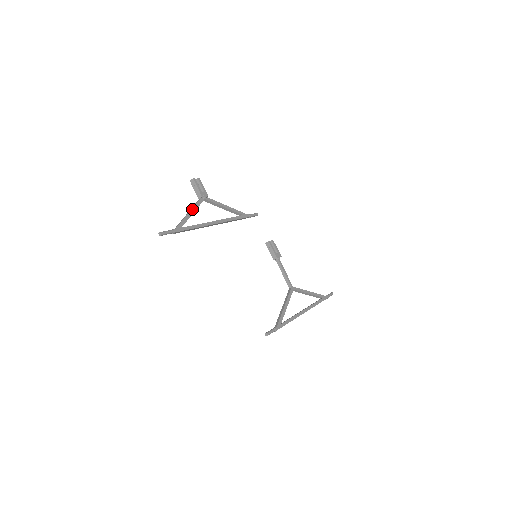
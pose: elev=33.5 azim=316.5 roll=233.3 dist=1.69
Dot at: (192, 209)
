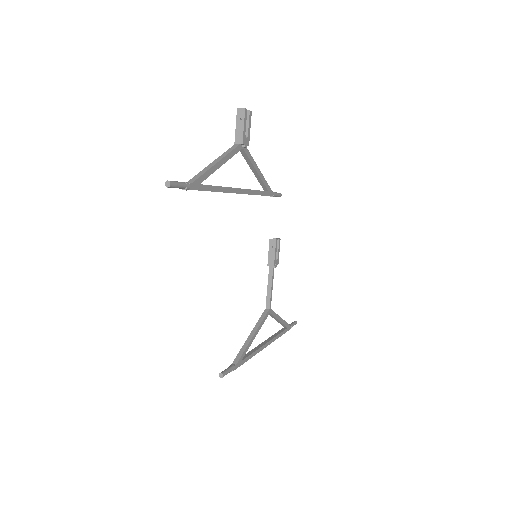
Dot at: (223, 158)
